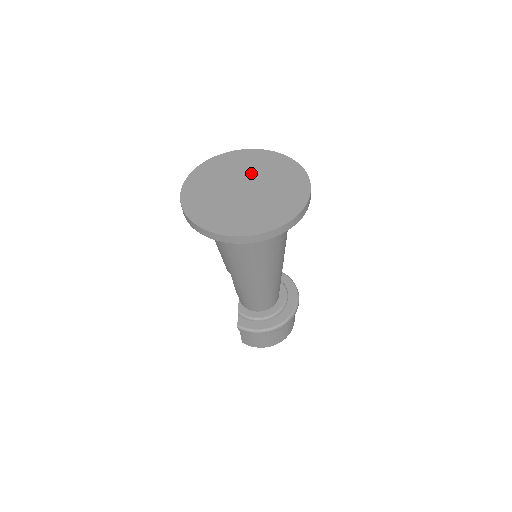
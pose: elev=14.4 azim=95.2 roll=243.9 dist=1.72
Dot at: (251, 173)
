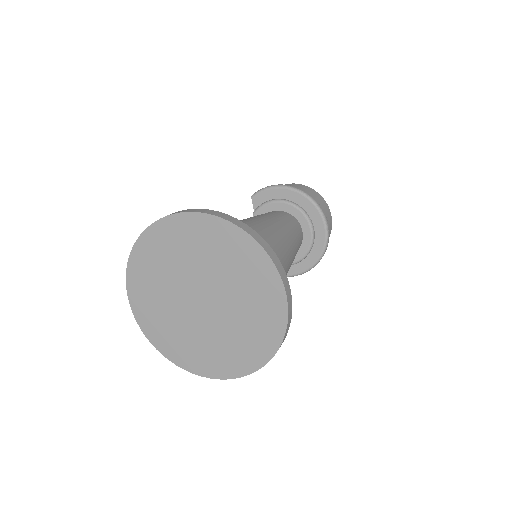
Dot at: (200, 270)
